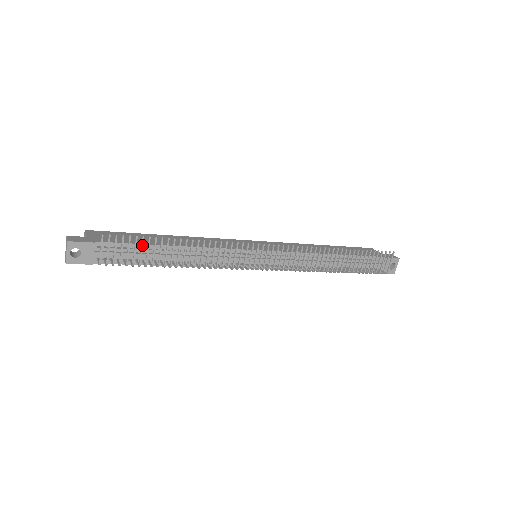
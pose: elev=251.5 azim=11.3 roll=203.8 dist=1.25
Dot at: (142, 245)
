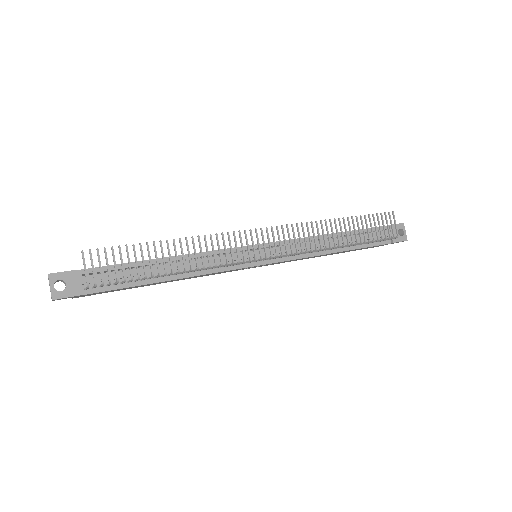
Dot at: (128, 254)
